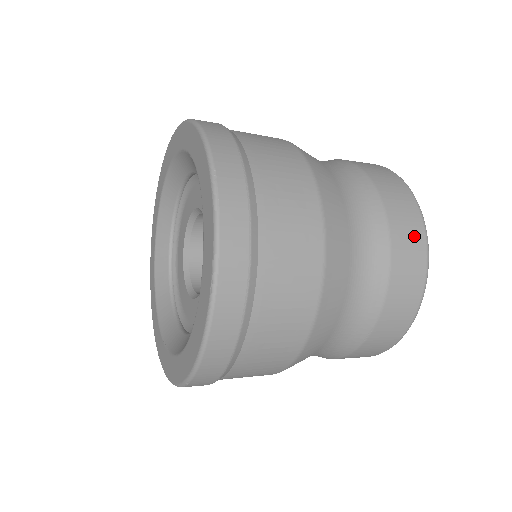
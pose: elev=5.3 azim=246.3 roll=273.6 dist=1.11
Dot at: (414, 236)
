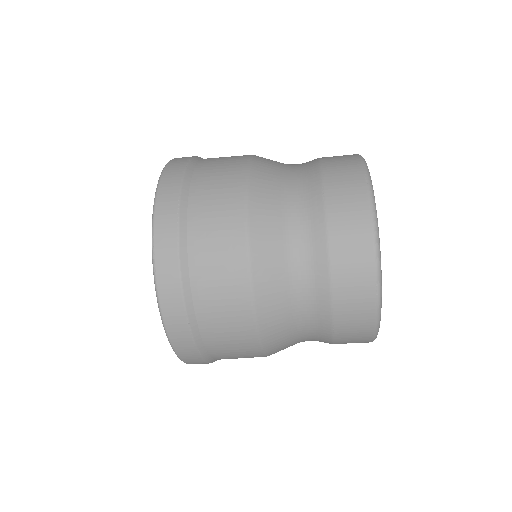
Dot at: occluded
